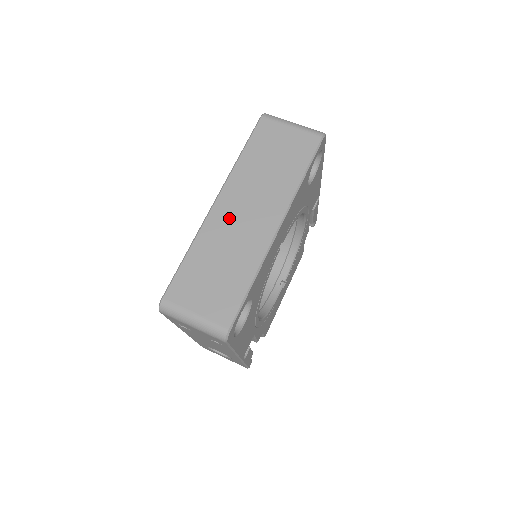
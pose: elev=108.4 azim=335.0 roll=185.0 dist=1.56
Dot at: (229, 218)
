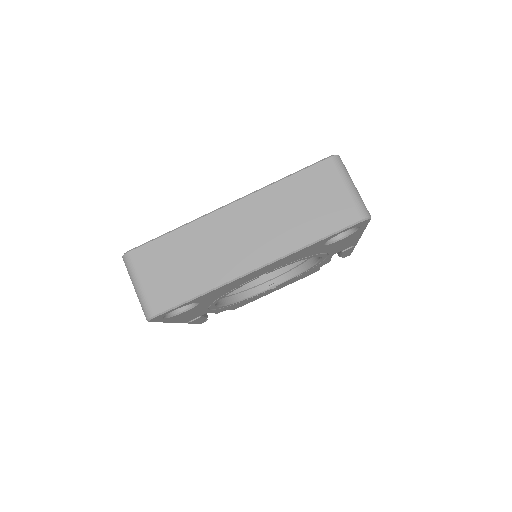
Dot at: (226, 228)
